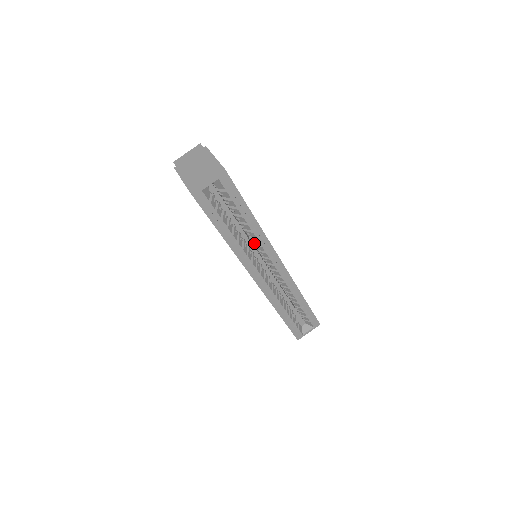
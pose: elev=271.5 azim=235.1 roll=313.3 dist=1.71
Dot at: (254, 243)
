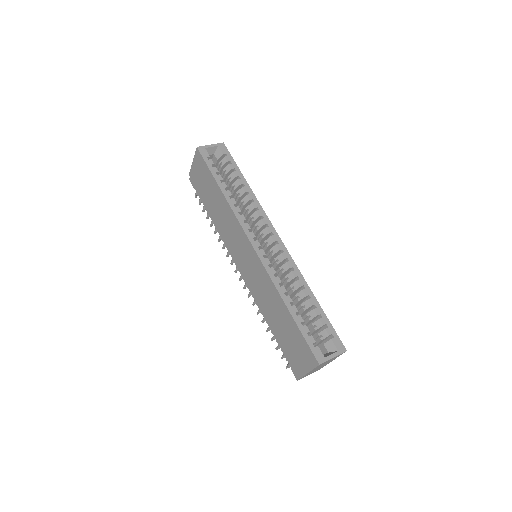
Dot at: (250, 217)
